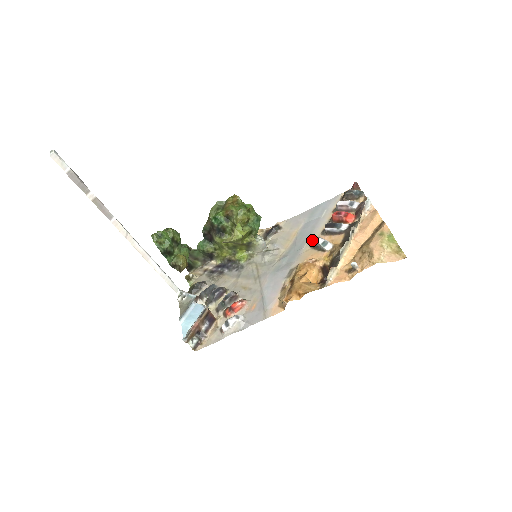
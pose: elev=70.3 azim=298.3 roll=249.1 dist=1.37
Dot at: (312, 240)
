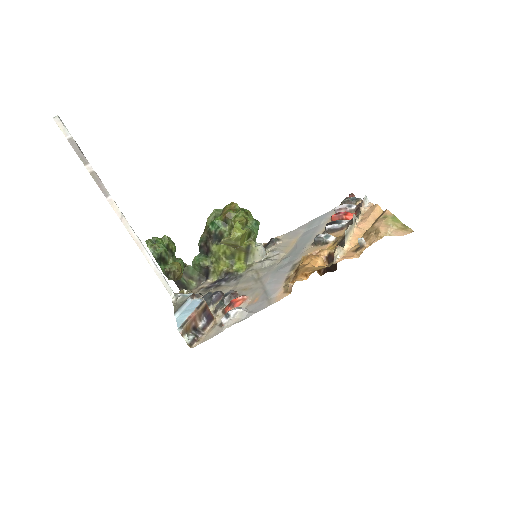
Dot at: (313, 241)
